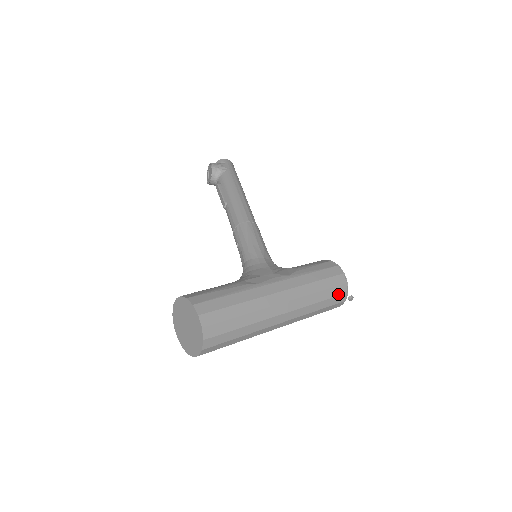
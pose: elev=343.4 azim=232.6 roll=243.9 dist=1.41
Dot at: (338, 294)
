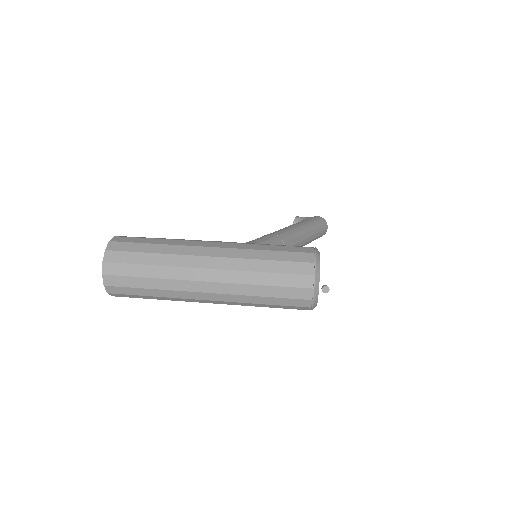
Dot at: (296, 272)
